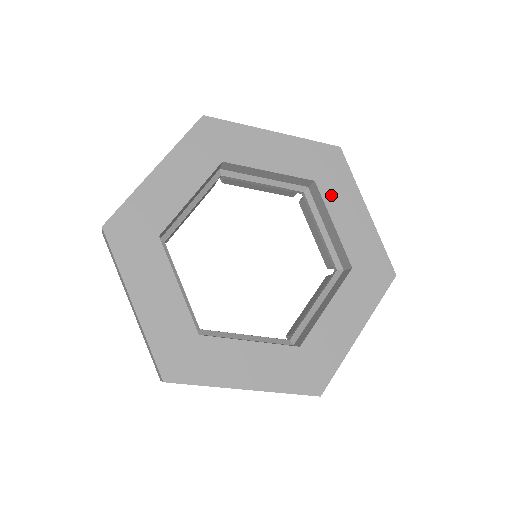
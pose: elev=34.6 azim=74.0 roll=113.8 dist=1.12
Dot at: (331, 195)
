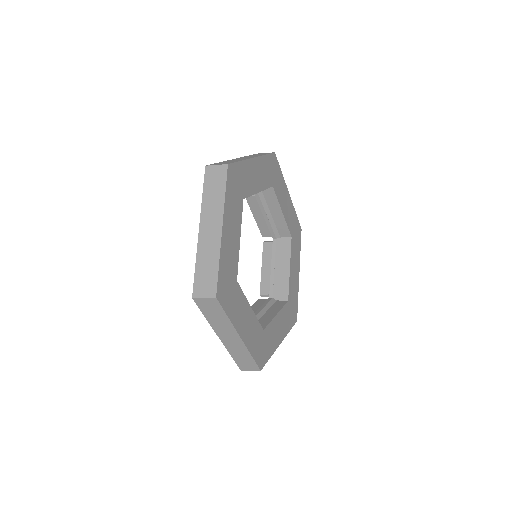
Dot at: (279, 192)
